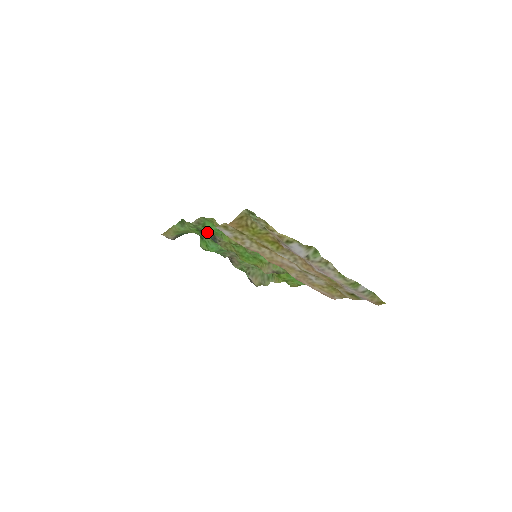
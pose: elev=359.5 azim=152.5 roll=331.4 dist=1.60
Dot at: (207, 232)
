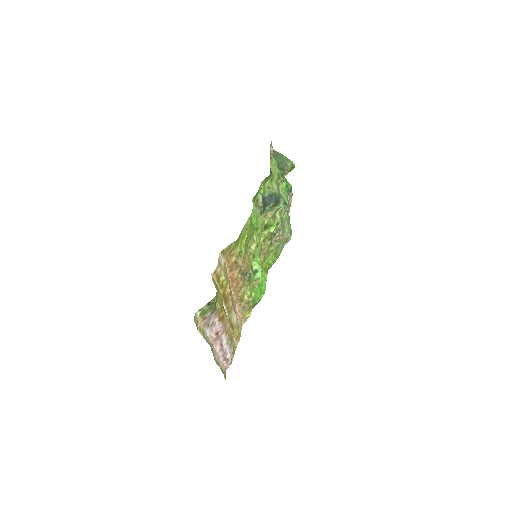
Dot at: occluded
